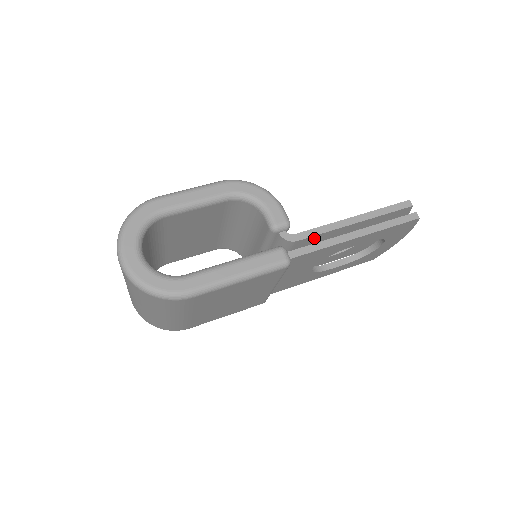
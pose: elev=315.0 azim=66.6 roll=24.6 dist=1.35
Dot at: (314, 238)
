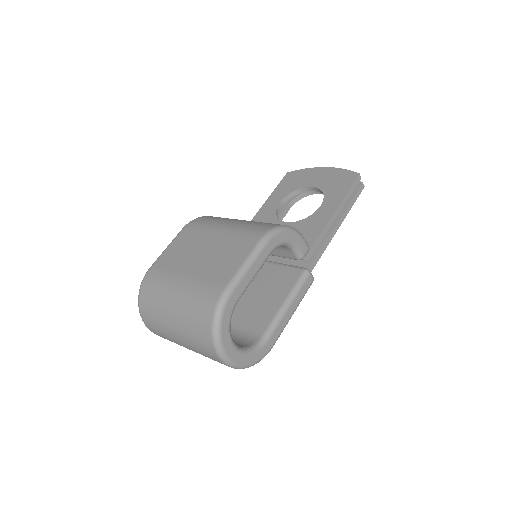
Dot at: occluded
